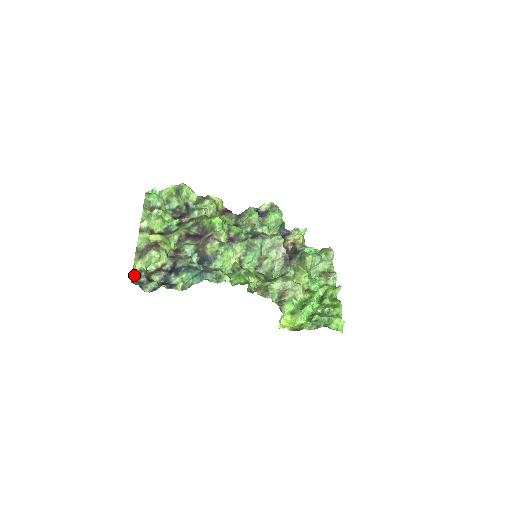
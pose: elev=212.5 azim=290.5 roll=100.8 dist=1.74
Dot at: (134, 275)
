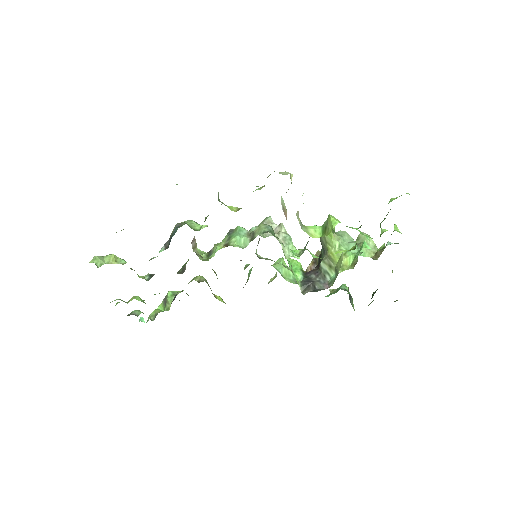
Dot at: occluded
